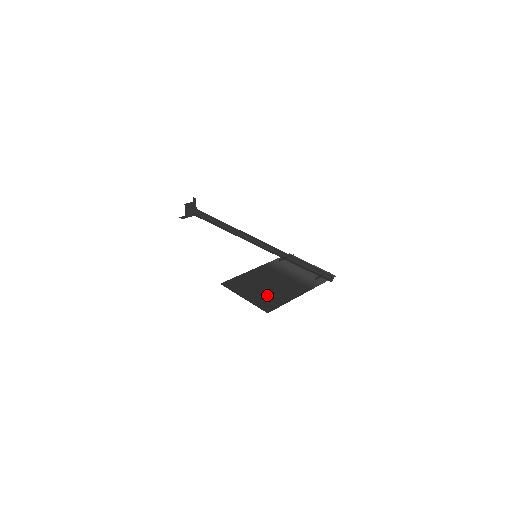
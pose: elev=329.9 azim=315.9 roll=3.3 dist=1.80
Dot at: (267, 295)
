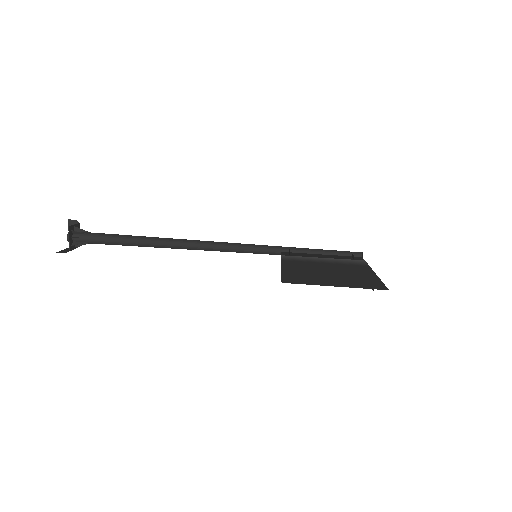
Dot at: (349, 278)
